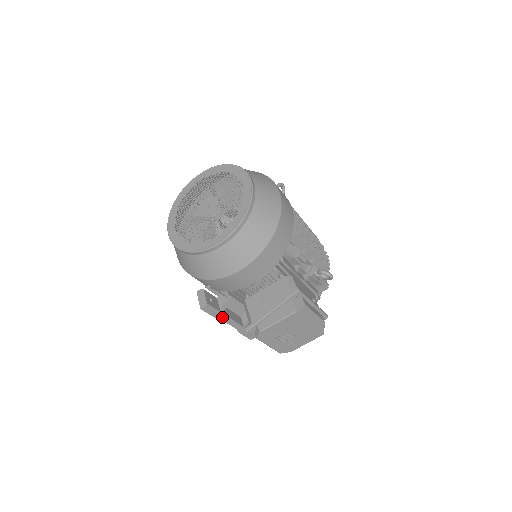
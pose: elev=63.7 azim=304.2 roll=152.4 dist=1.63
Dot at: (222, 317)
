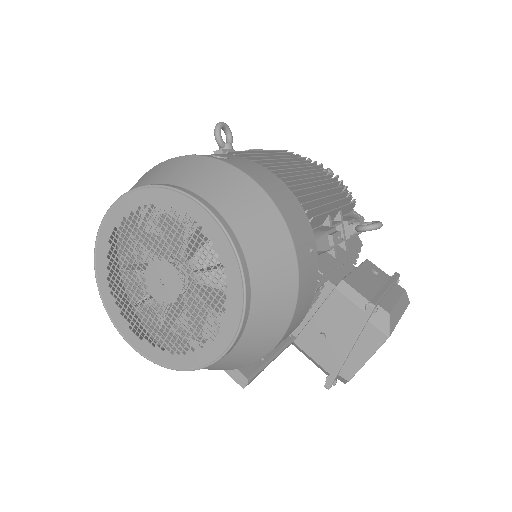
Dot at: (269, 363)
